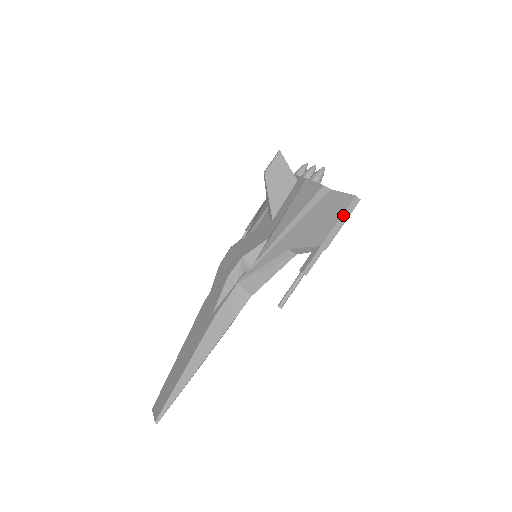
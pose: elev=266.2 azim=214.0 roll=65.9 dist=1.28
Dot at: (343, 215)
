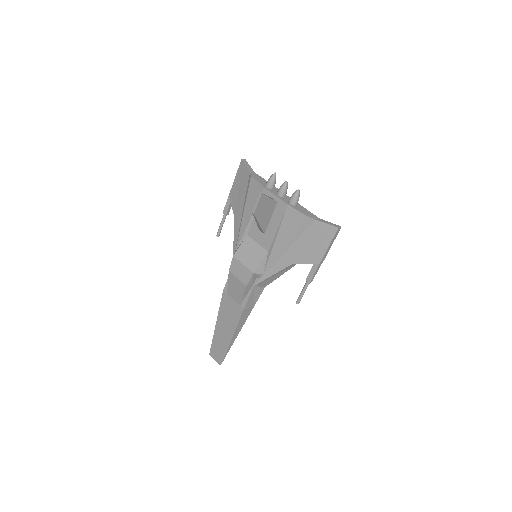
Dot at: (331, 242)
